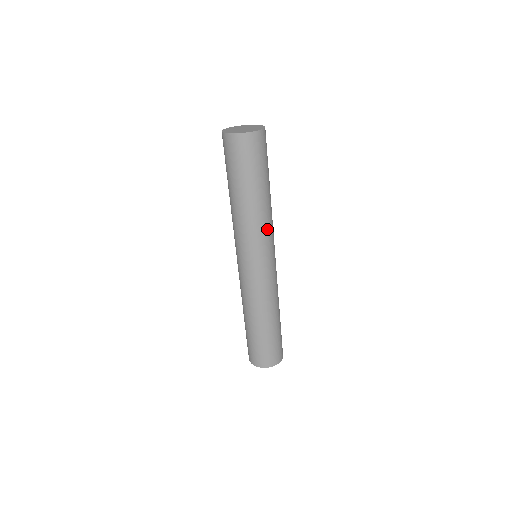
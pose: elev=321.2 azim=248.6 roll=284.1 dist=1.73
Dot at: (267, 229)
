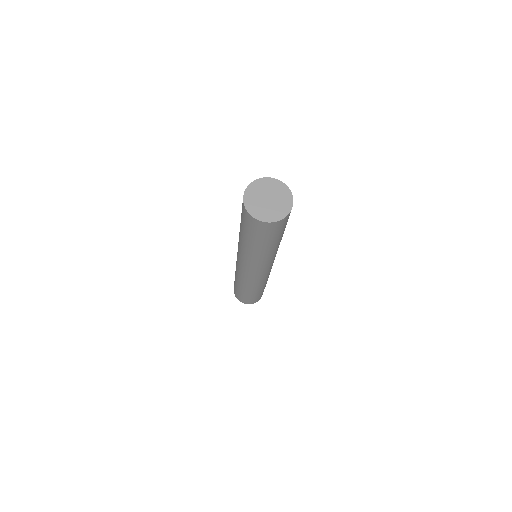
Dot at: (258, 262)
